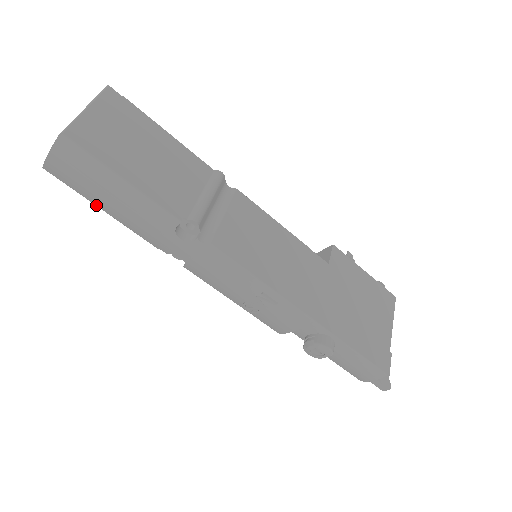
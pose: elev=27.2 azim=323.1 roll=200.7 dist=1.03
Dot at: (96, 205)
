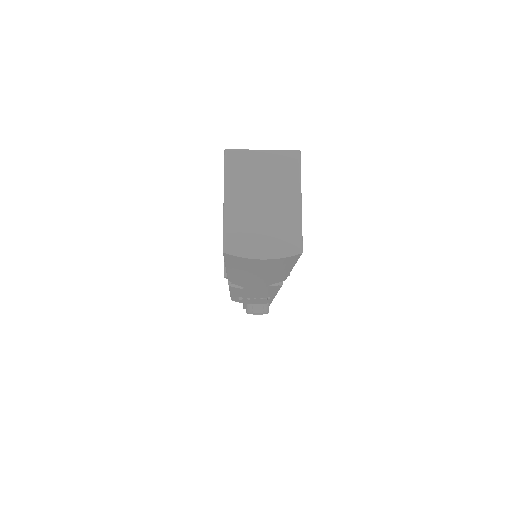
Dot at: (228, 268)
